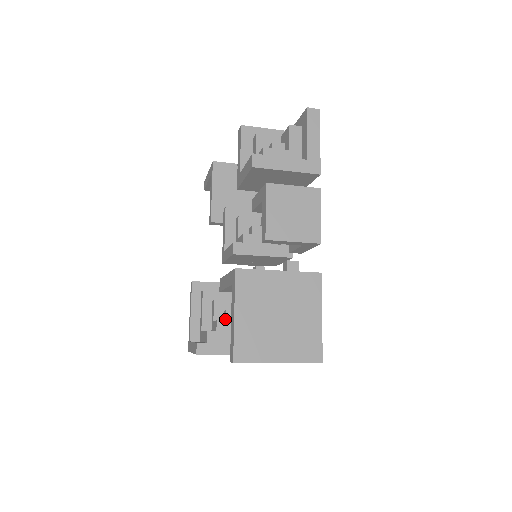
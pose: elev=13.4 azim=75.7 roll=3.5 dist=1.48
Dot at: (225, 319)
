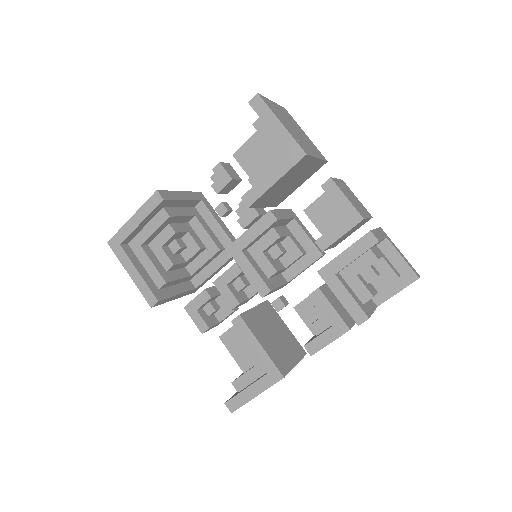
Dot at: (175, 254)
